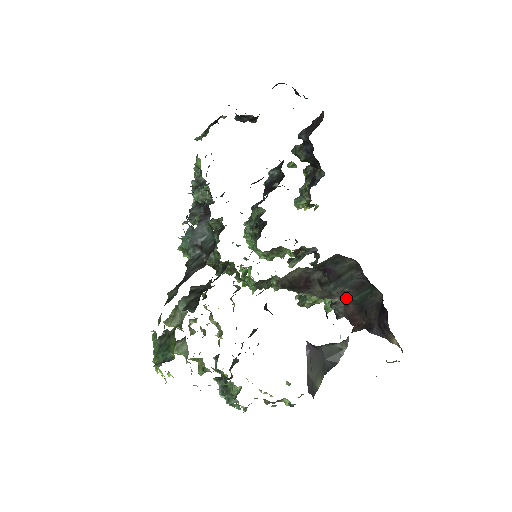
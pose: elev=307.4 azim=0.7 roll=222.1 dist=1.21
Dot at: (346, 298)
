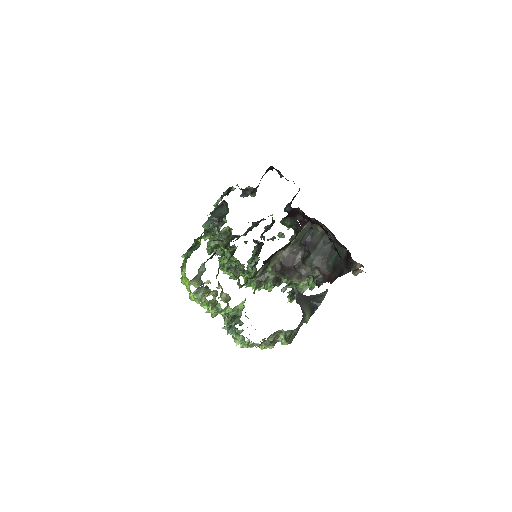
Dot at: (323, 266)
